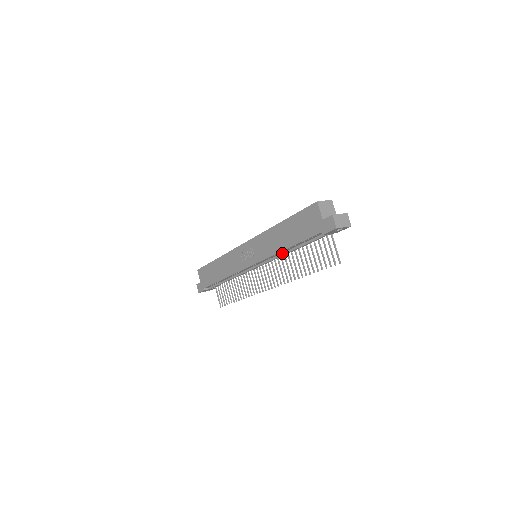
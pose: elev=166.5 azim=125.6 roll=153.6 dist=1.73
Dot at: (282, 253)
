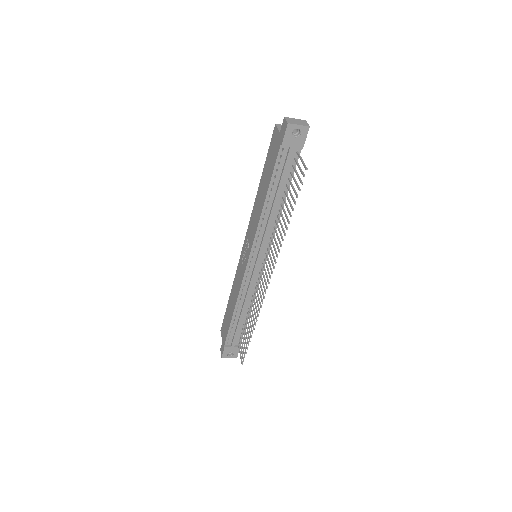
Dot at: (268, 219)
